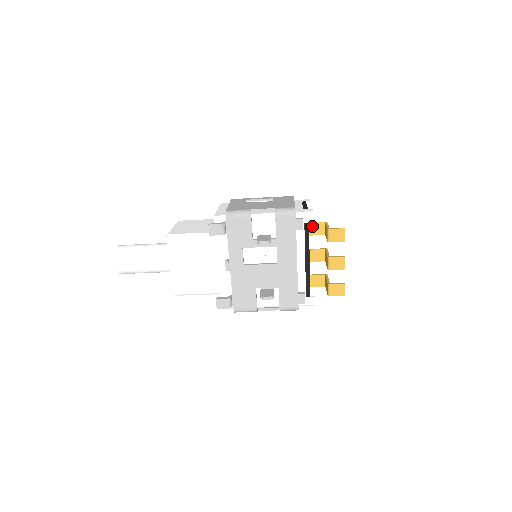
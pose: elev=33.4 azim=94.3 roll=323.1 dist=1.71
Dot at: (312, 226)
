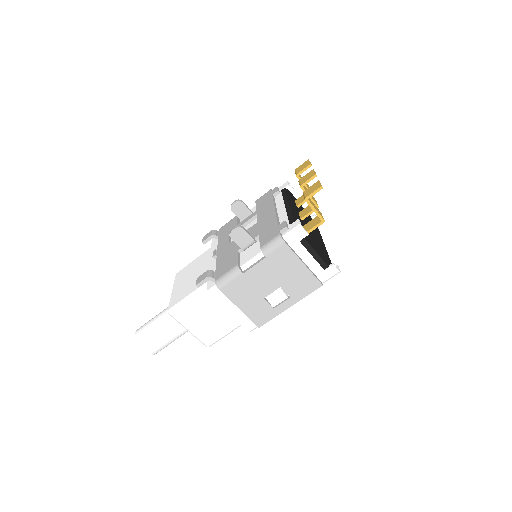
Dot at: (299, 200)
